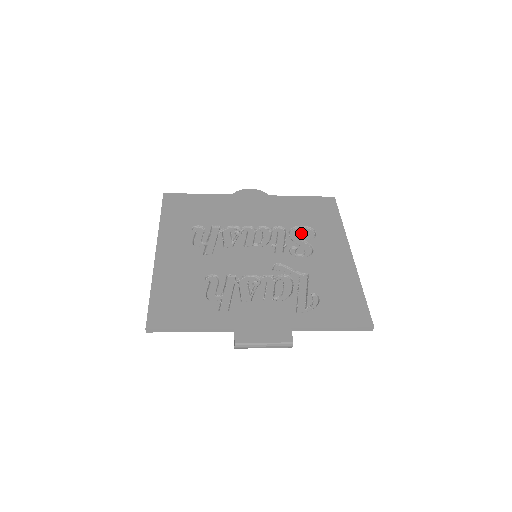
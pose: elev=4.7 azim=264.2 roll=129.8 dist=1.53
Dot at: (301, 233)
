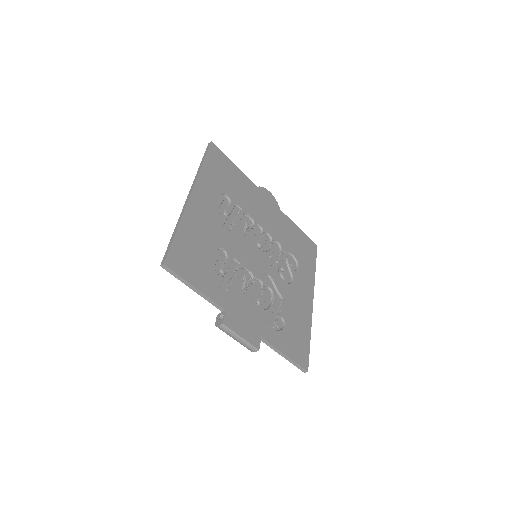
Dot at: (290, 260)
